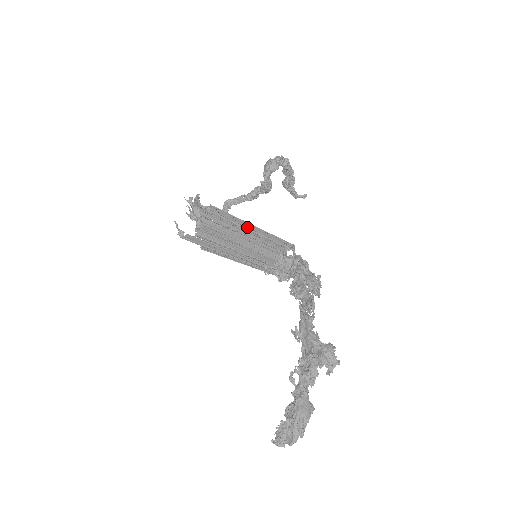
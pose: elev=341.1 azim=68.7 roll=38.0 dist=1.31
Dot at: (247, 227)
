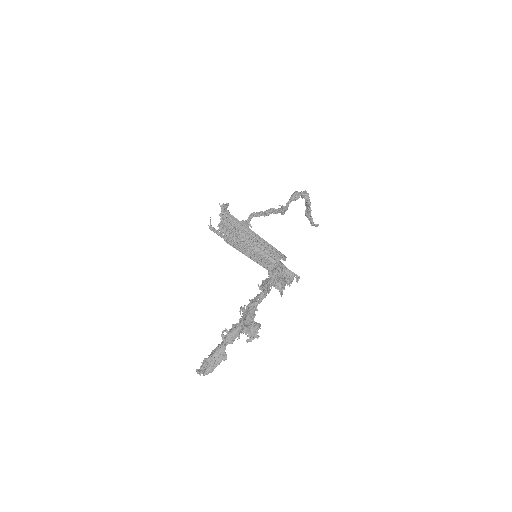
Dot at: (250, 233)
